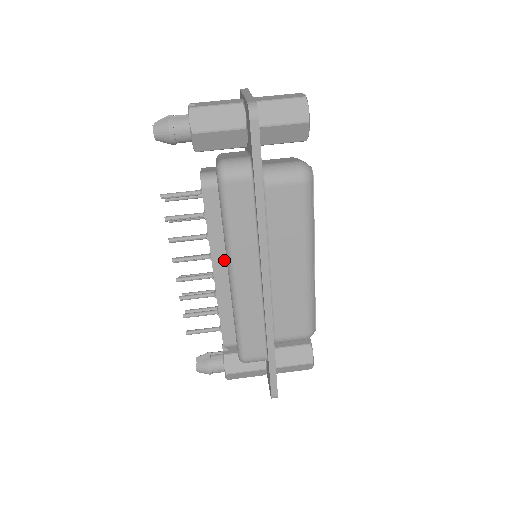
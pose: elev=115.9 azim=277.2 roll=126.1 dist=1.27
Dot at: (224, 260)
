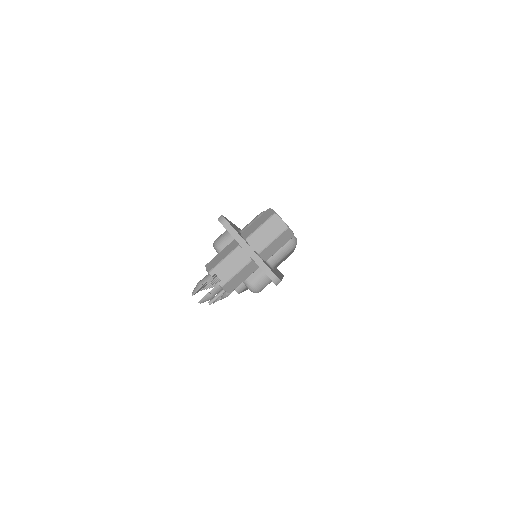
Dot at: occluded
